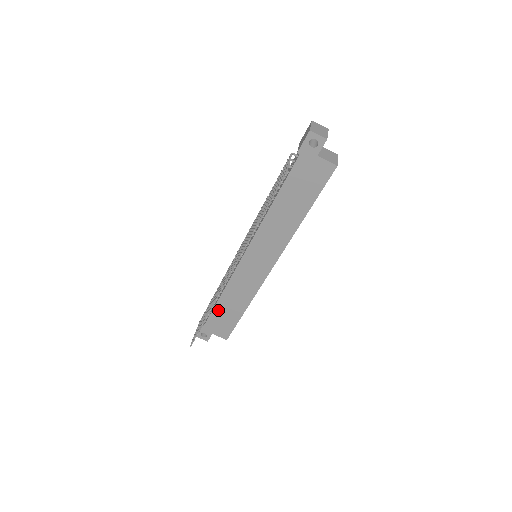
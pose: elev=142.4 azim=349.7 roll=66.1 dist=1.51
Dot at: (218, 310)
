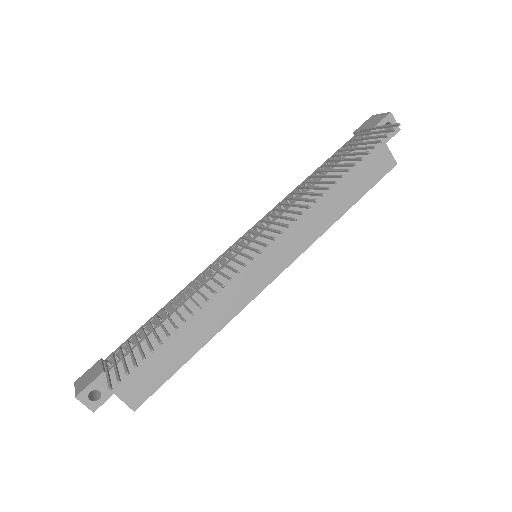
Dot at: (155, 340)
